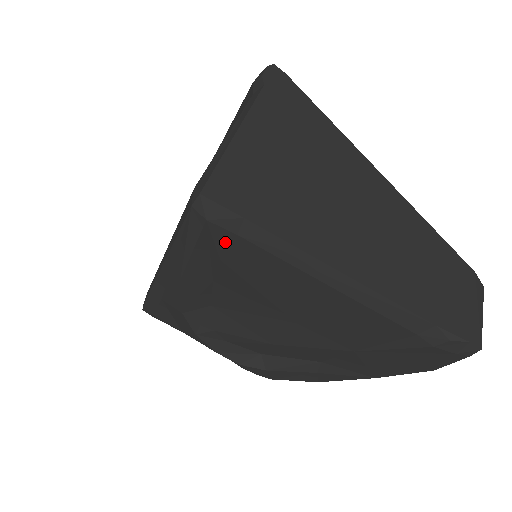
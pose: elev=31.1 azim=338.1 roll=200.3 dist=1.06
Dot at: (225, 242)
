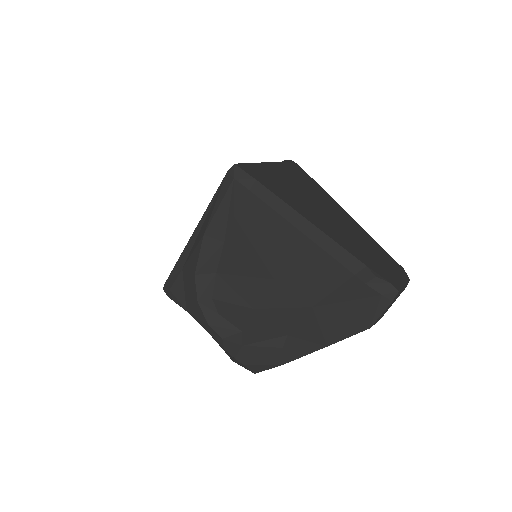
Dot at: (241, 198)
